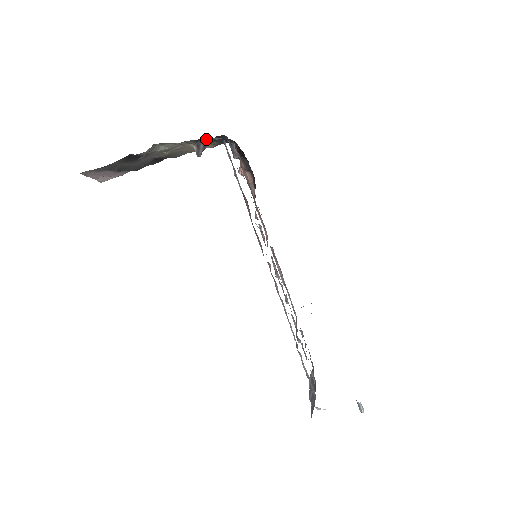
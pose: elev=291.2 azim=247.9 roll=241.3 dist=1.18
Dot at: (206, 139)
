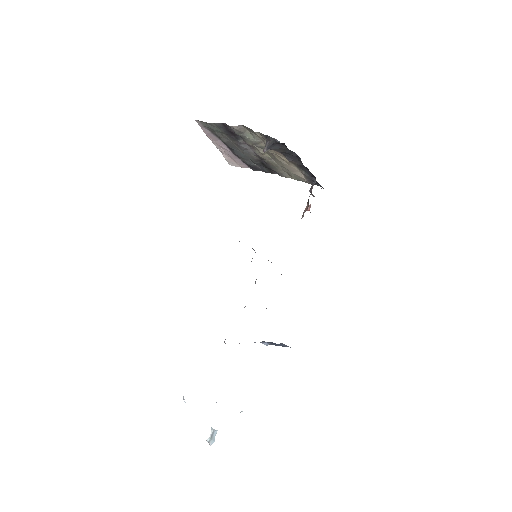
Dot at: (272, 138)
